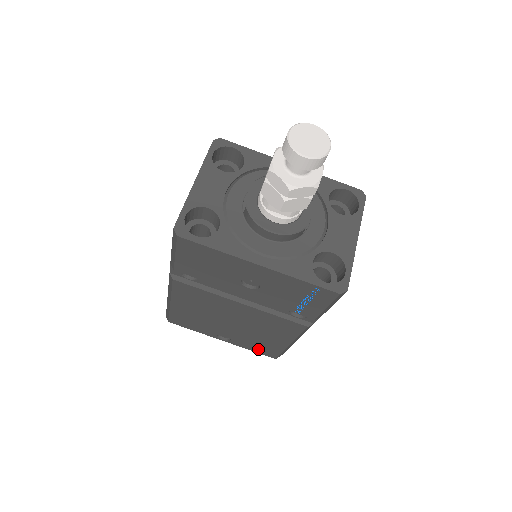
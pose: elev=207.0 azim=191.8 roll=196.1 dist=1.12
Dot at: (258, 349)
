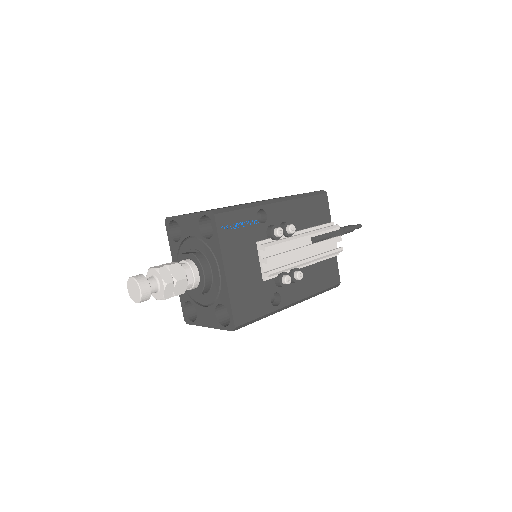
Dot at: occluded
